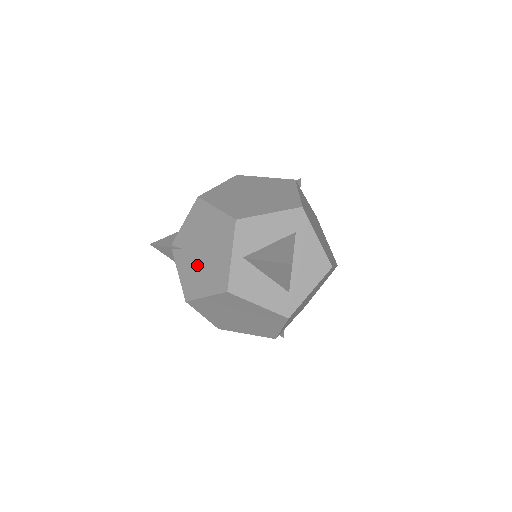
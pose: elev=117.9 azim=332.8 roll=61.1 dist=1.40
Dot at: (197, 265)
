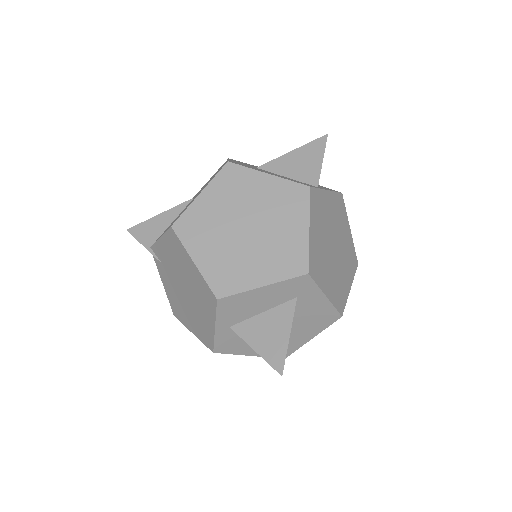
Dot at: (180, 297)
